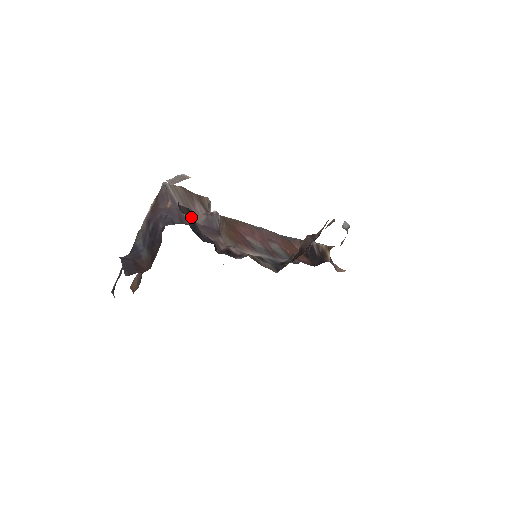
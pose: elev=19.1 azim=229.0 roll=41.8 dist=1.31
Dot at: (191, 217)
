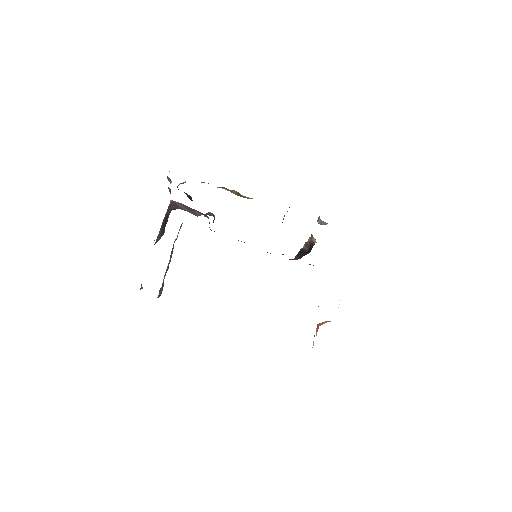
Dot at: (188, 195)
